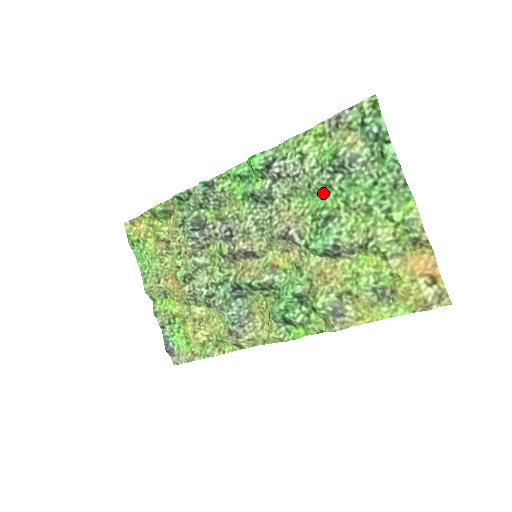
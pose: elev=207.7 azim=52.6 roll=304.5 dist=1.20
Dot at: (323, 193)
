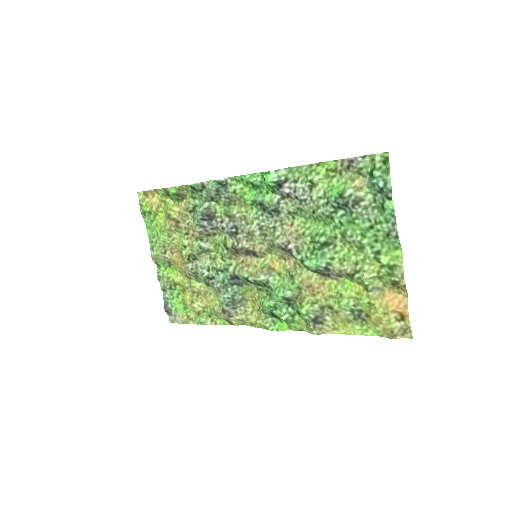
Dot at: (325, 221)
